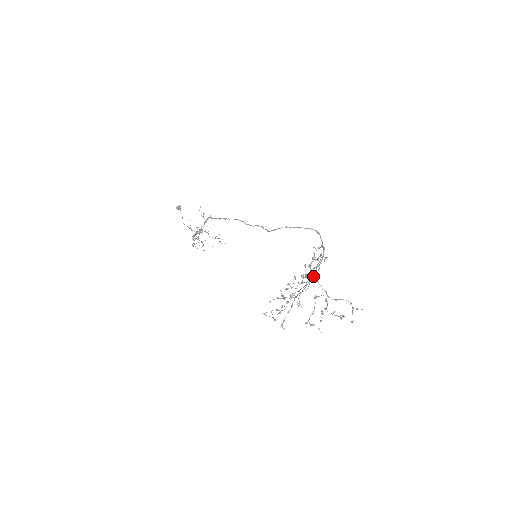
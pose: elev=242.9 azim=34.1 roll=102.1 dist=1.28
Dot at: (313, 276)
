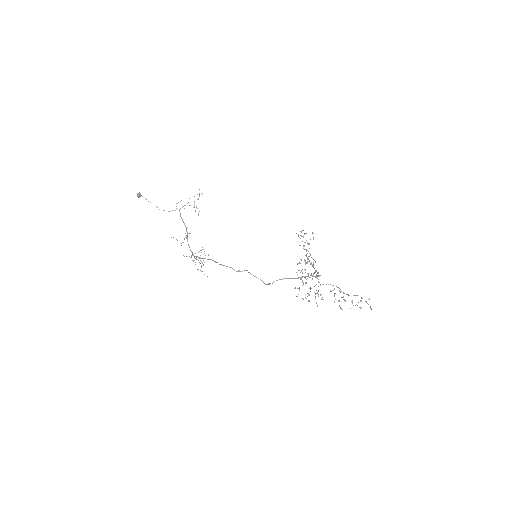
Dot at: occluded
